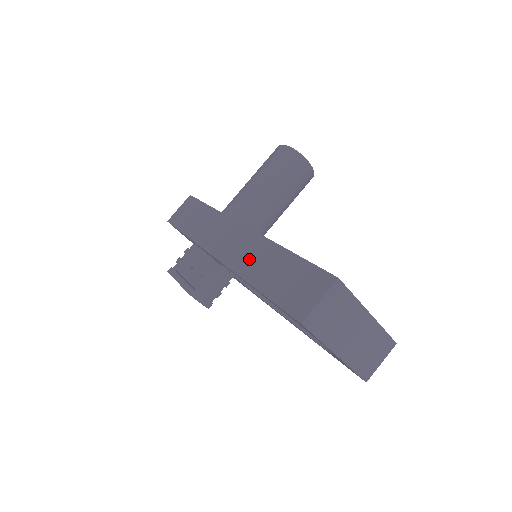
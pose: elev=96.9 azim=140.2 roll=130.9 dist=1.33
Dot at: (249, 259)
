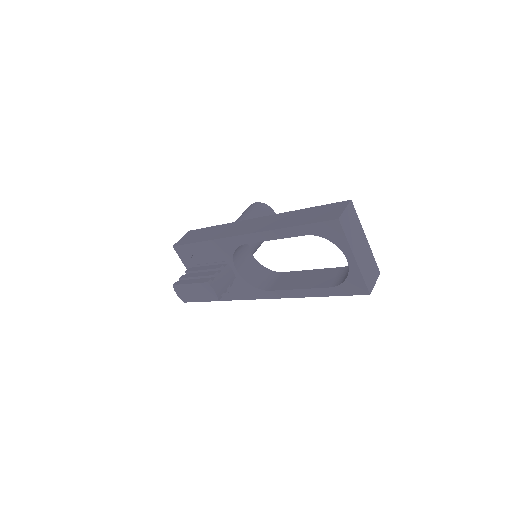
Dot at: (274, 223)
